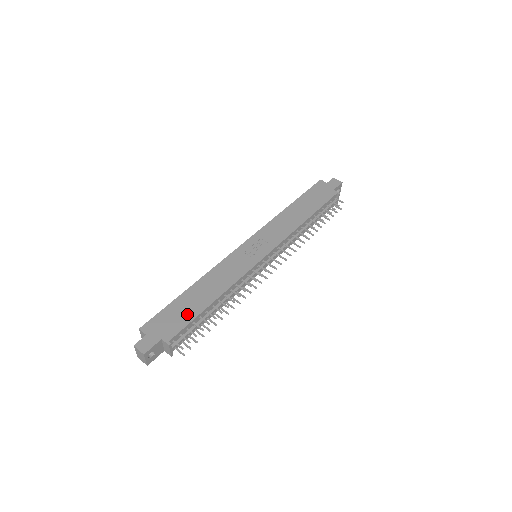
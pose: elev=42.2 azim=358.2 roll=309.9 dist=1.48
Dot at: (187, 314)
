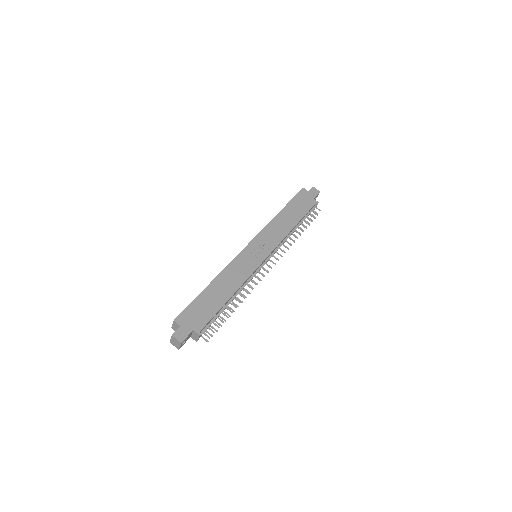
Dot at: (211, 308)
